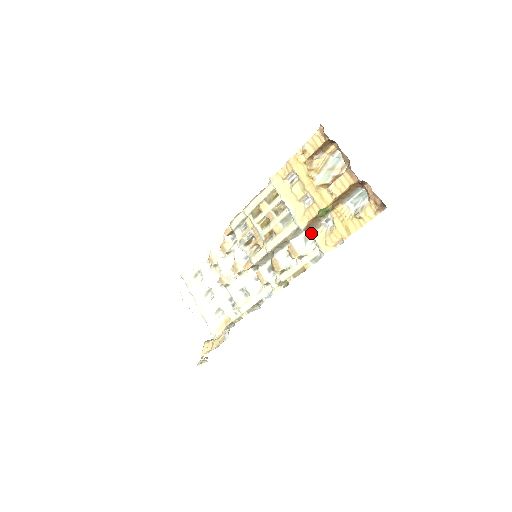
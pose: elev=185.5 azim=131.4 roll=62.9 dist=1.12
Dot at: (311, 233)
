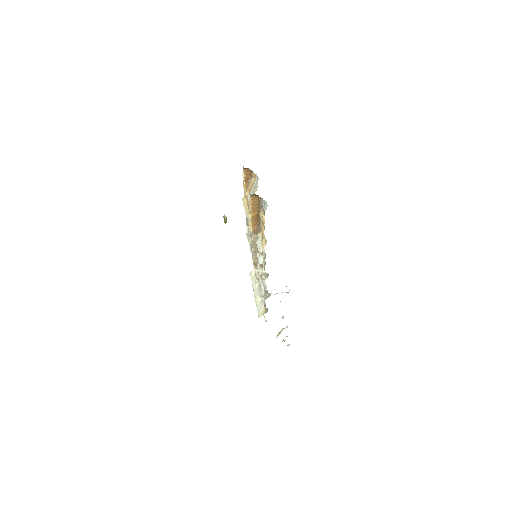
Dot at: (258, 235)
